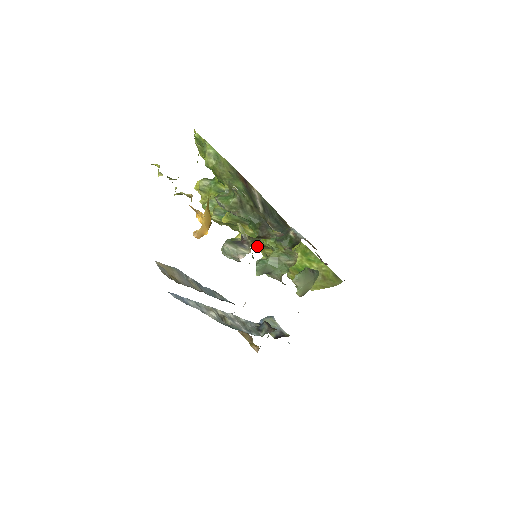
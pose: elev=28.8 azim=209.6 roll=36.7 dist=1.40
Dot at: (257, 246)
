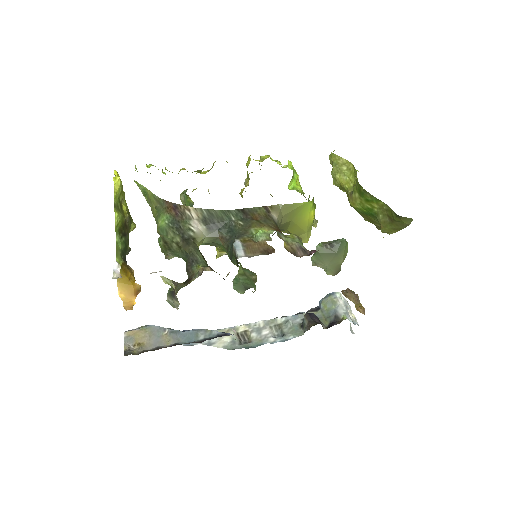
Dot at: occluded
